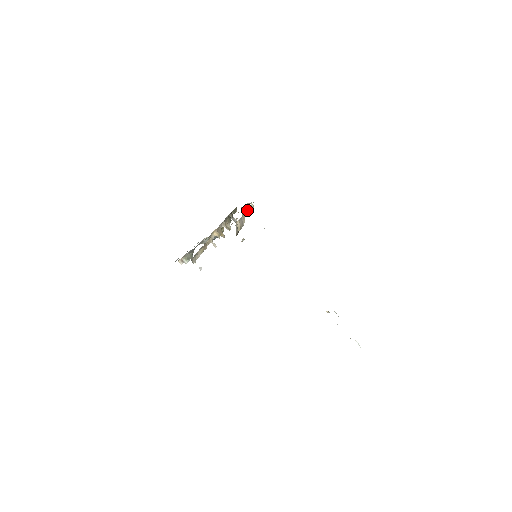
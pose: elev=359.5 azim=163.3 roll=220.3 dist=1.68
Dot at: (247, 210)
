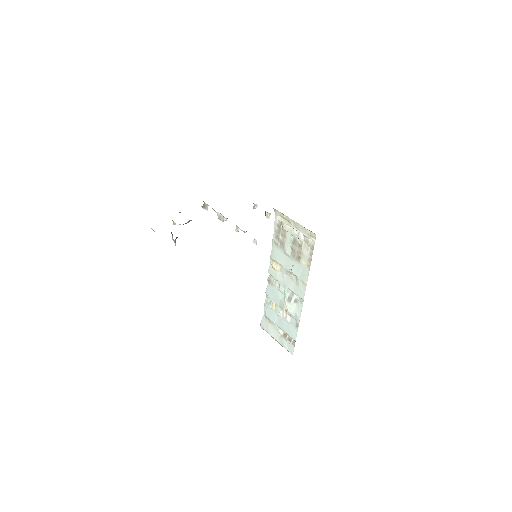
Dot at: occluded
